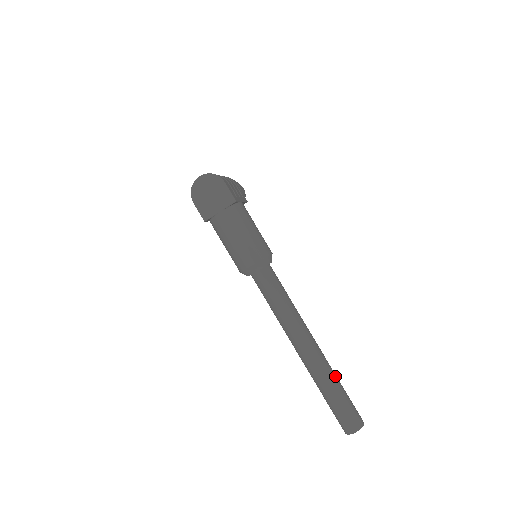
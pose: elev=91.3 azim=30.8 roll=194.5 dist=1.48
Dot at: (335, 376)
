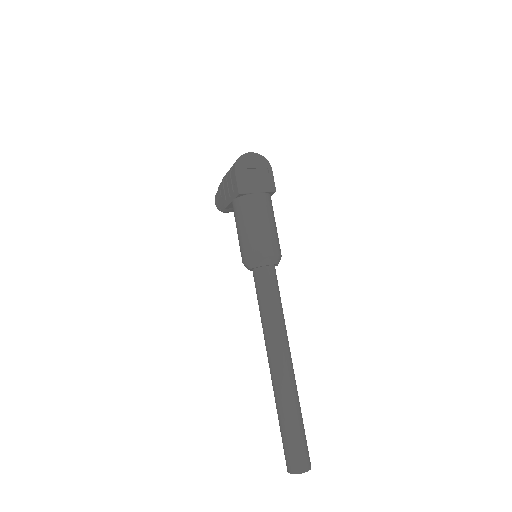
Dot at: (299, 404)
